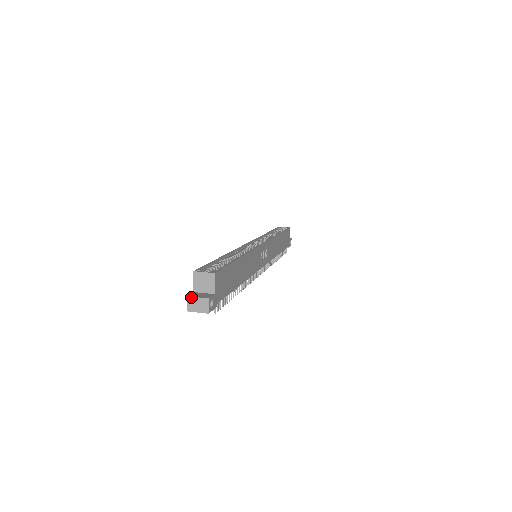
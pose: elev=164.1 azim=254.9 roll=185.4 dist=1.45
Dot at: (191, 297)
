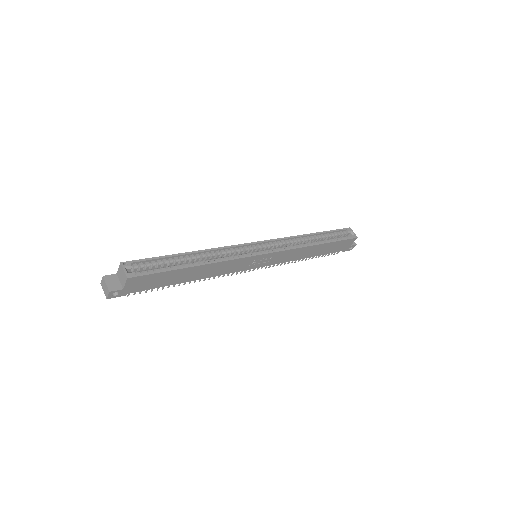
Dot at: (104, 279)
